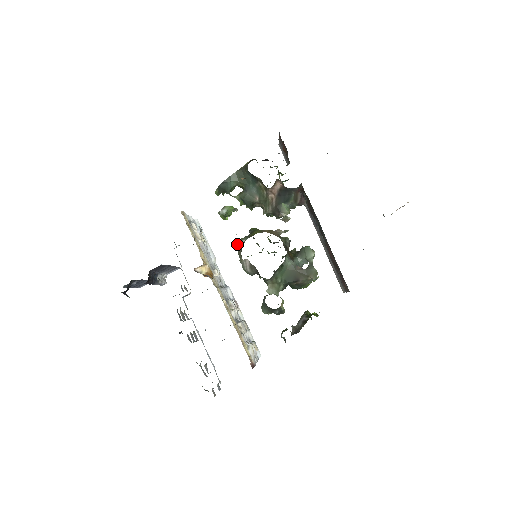
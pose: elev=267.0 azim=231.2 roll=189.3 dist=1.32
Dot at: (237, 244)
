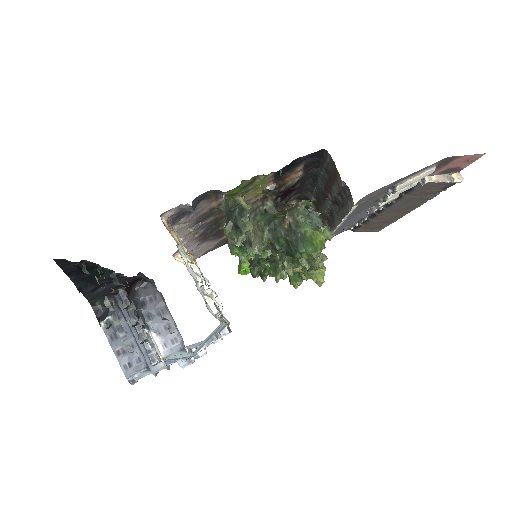
Dot at: occluded
